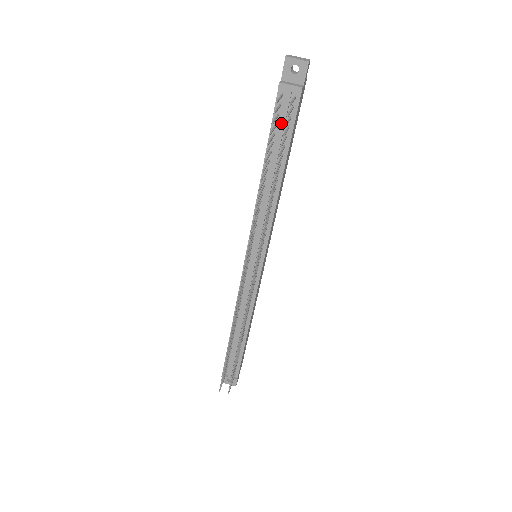
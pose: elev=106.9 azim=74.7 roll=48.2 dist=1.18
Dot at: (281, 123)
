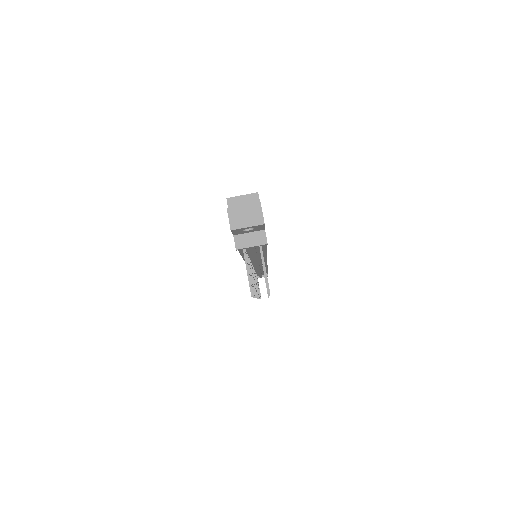
Dot at: (251, 253)
